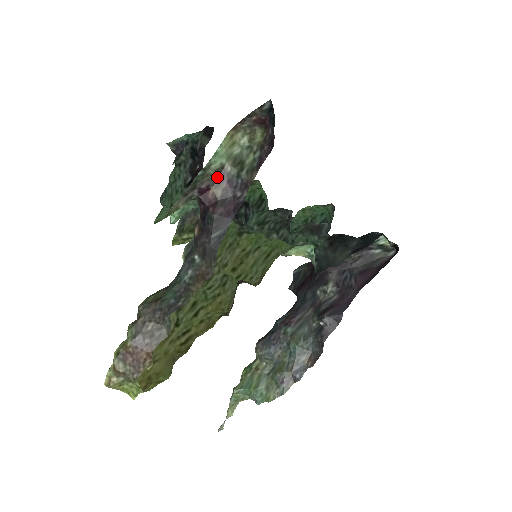
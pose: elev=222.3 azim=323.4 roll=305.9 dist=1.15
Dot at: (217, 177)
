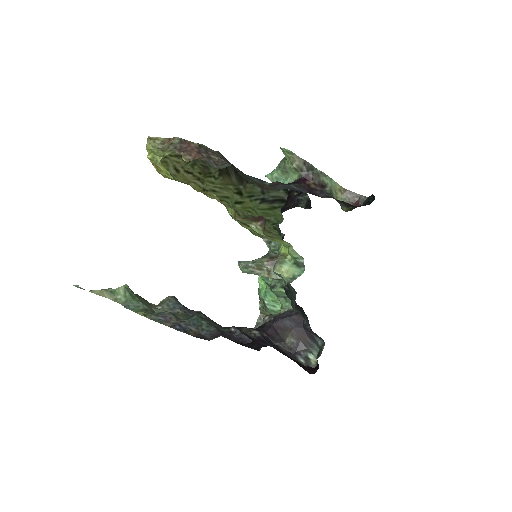
Dot at: (319, 183)
